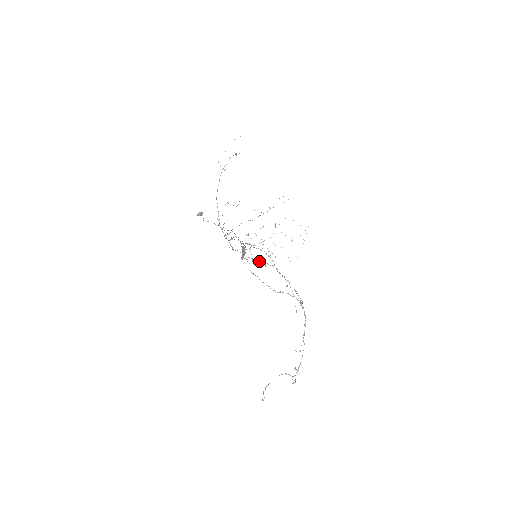
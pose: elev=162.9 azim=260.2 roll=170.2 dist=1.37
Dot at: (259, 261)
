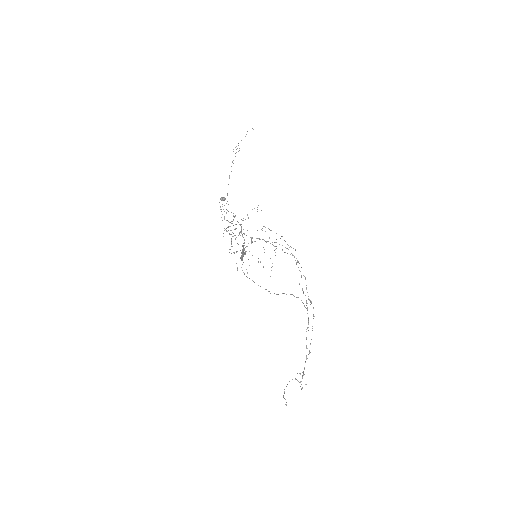
Dot at: occluded
